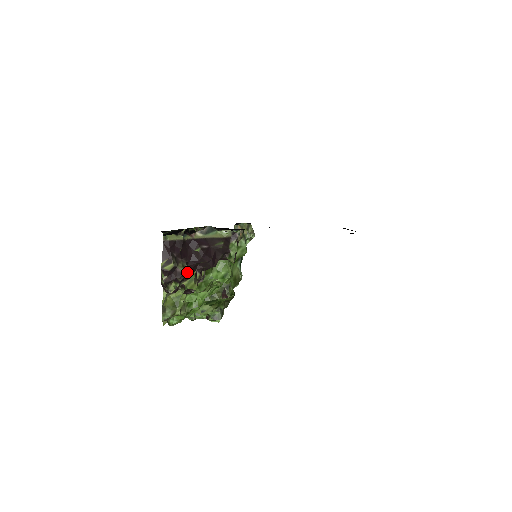
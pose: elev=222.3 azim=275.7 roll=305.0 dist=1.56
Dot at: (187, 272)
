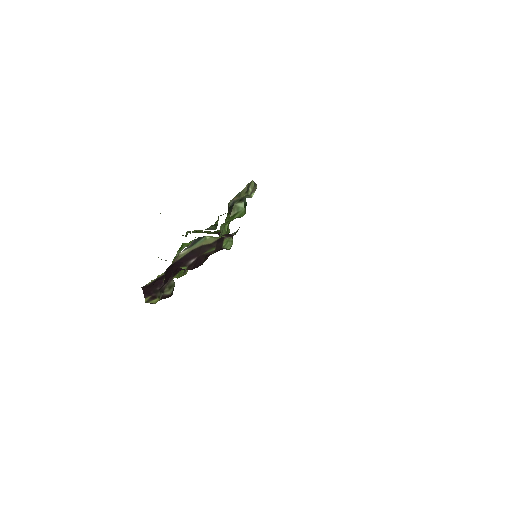
Dot at: occluded
